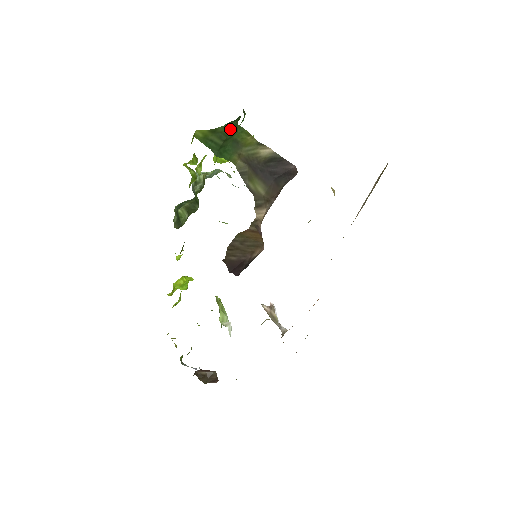
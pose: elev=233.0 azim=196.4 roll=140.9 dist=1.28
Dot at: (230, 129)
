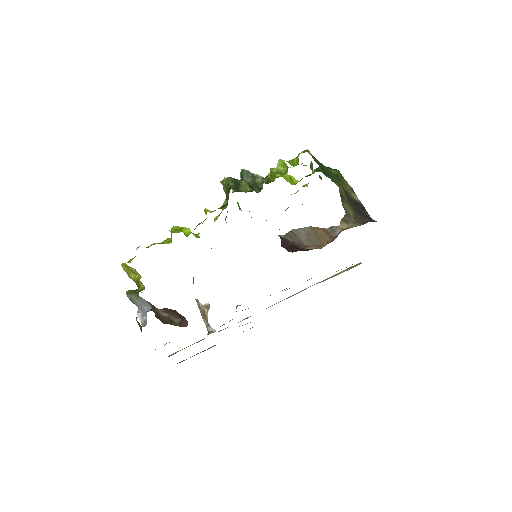
Dot at: (327, 168)
